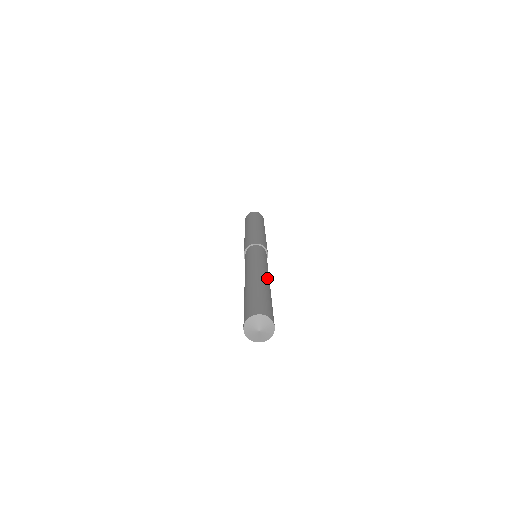
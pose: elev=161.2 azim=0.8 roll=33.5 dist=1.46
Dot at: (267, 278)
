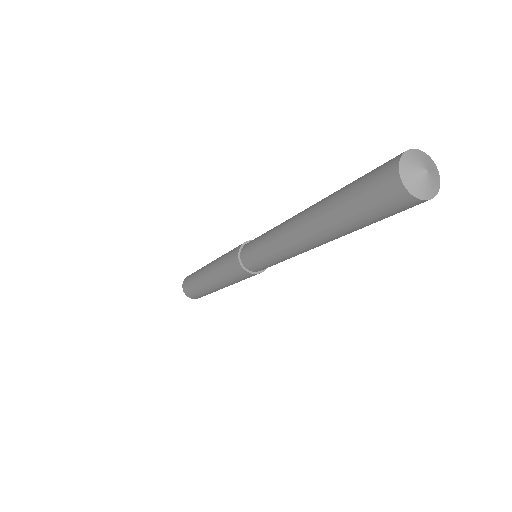
Dot at: occluded
